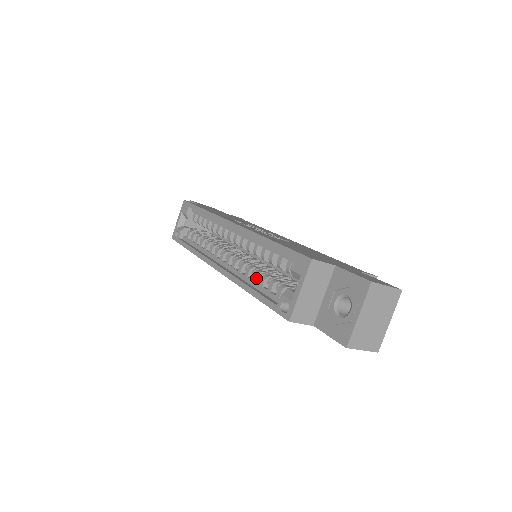
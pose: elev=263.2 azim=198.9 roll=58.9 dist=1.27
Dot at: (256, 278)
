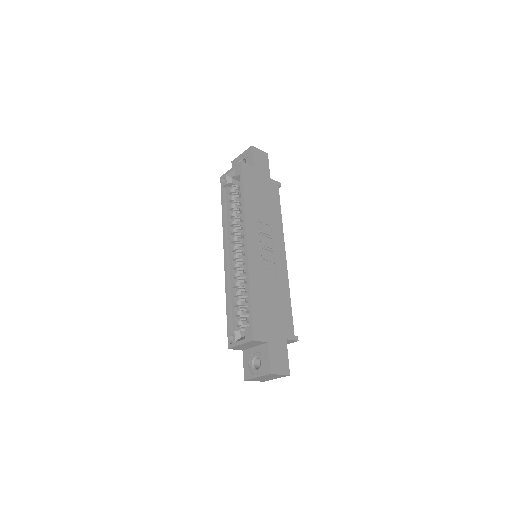
Dot at: (235, 296)
